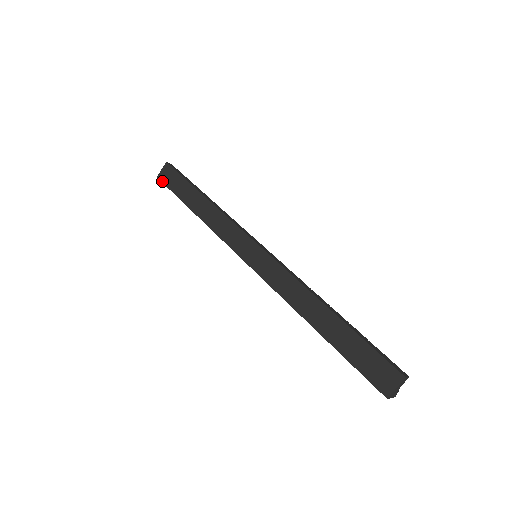
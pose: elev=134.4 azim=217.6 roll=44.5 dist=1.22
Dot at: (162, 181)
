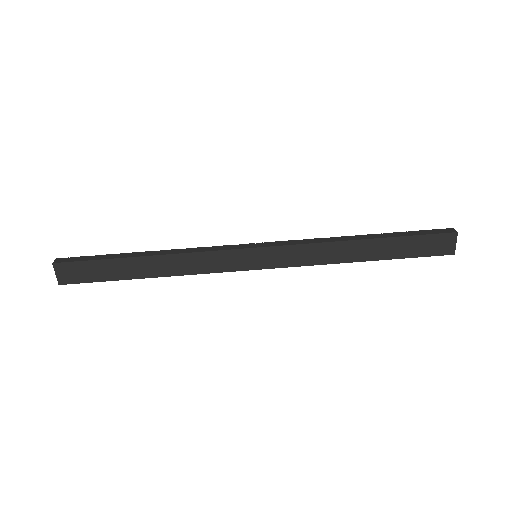
Dot at: (71, 283)
